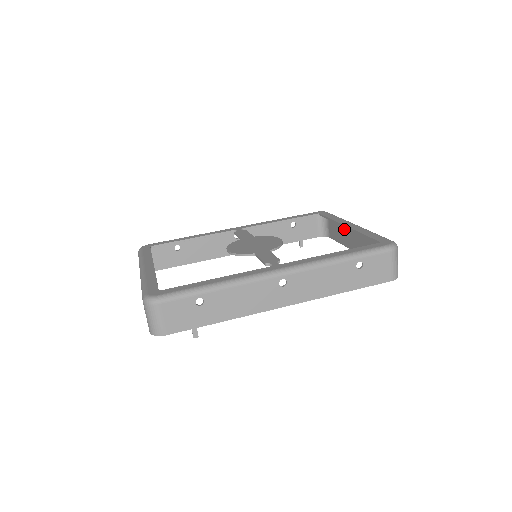
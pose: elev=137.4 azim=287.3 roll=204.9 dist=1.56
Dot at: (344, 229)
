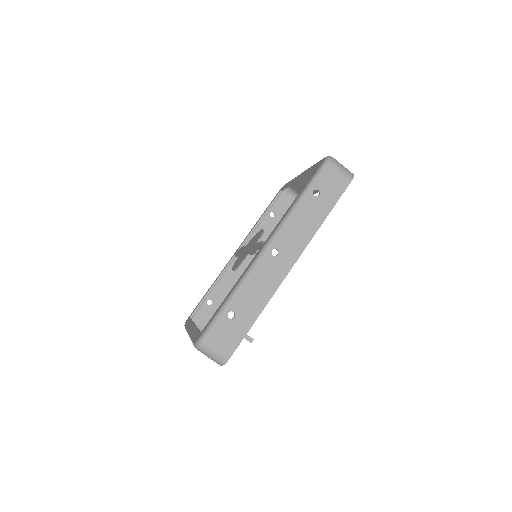
Dot at: (303, 183)
